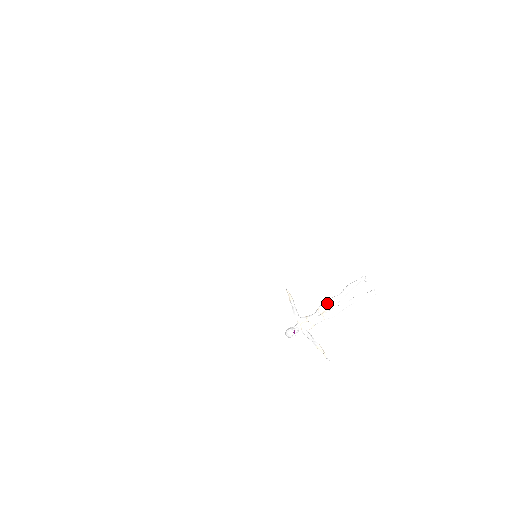
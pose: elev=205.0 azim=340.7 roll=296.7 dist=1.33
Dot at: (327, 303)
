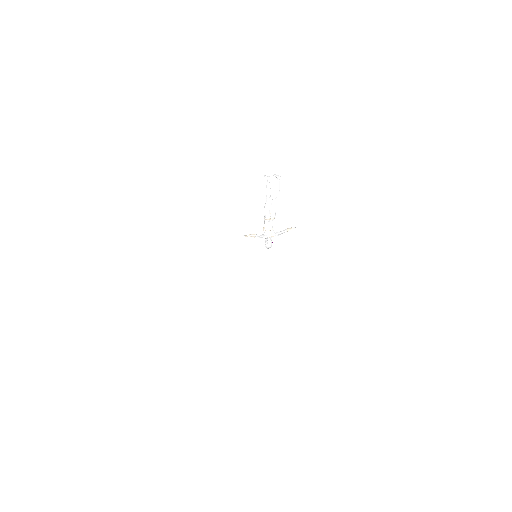
Dot at: (269, 212)
